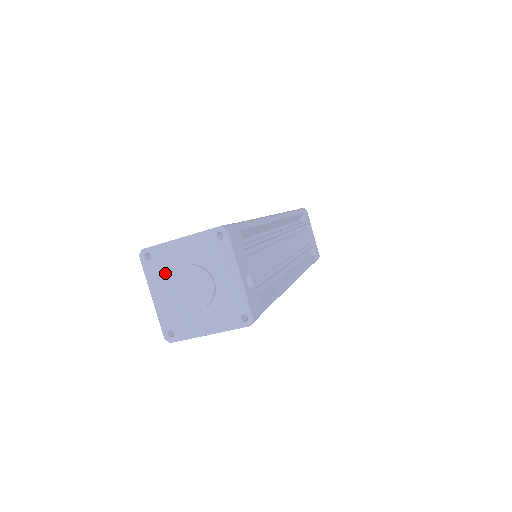
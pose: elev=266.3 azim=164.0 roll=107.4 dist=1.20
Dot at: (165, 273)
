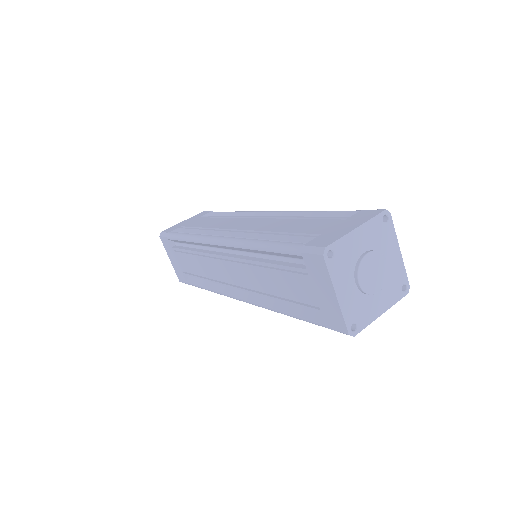
Dot at: (347, 267)
